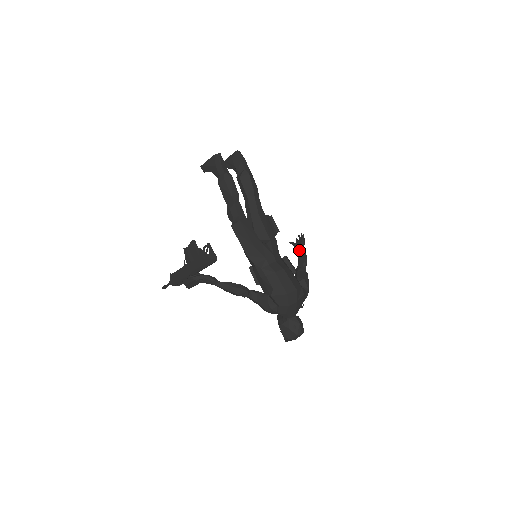
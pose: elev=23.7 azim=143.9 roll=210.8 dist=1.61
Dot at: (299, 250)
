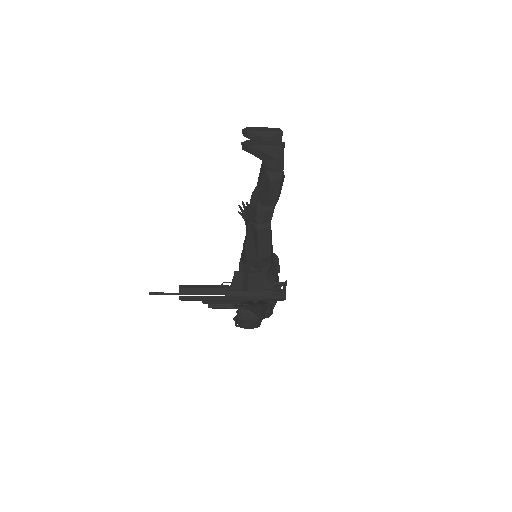
Dot at: occluded
